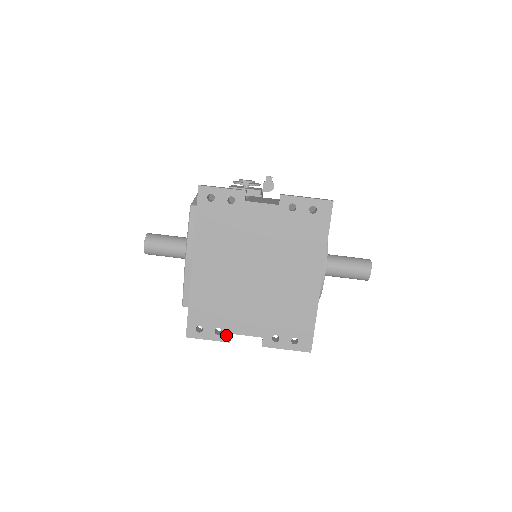
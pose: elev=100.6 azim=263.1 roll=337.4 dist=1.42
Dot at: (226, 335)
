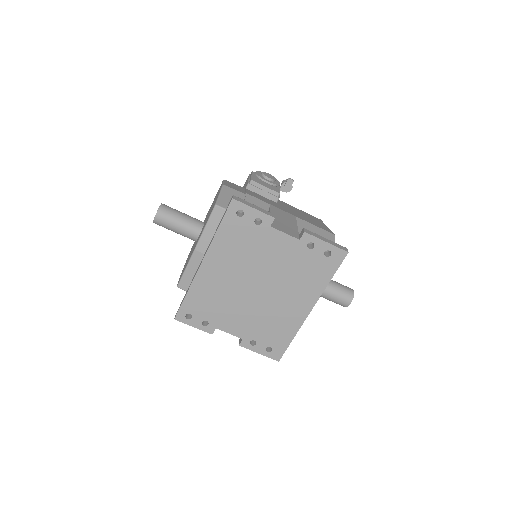
Dot at: (211, 328)
